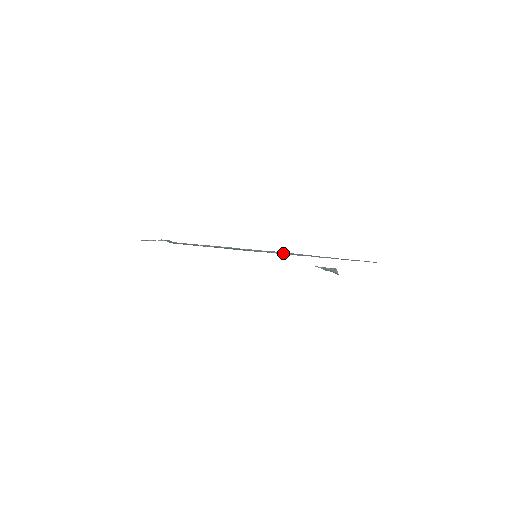
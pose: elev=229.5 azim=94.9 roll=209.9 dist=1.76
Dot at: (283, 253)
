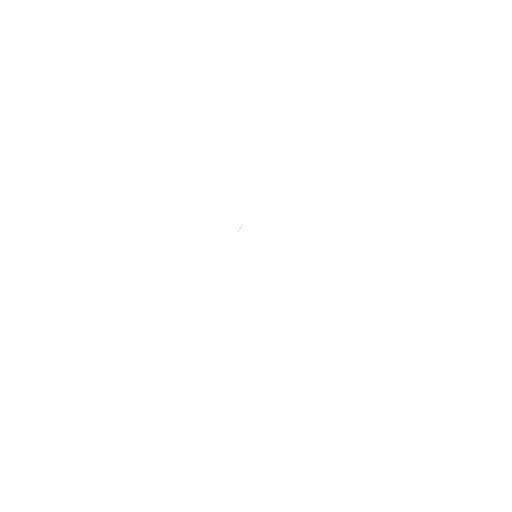
Dot at: occluded
